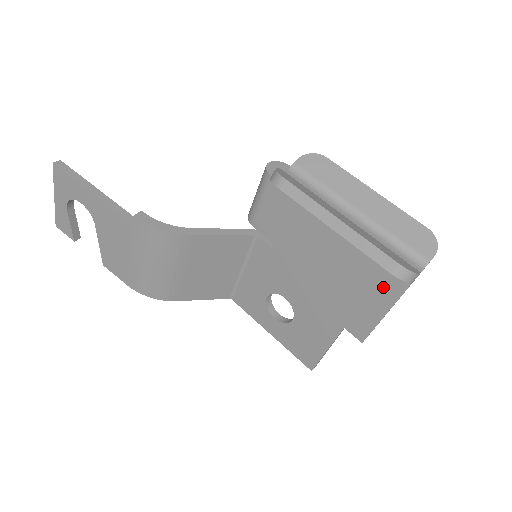
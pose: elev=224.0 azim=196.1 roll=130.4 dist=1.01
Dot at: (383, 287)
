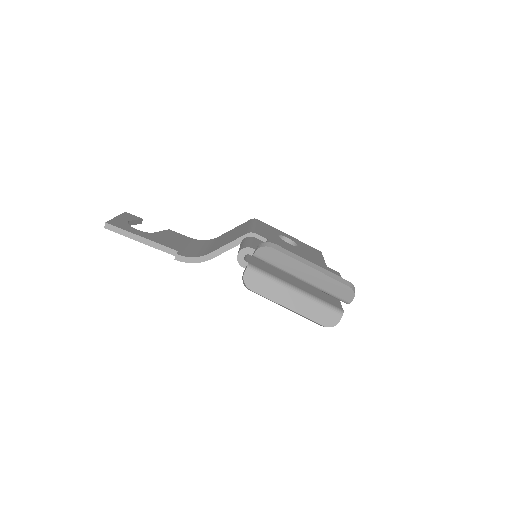
Dot at: occluded
